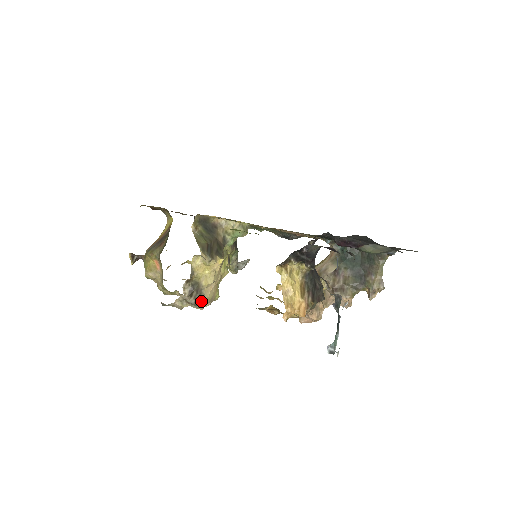
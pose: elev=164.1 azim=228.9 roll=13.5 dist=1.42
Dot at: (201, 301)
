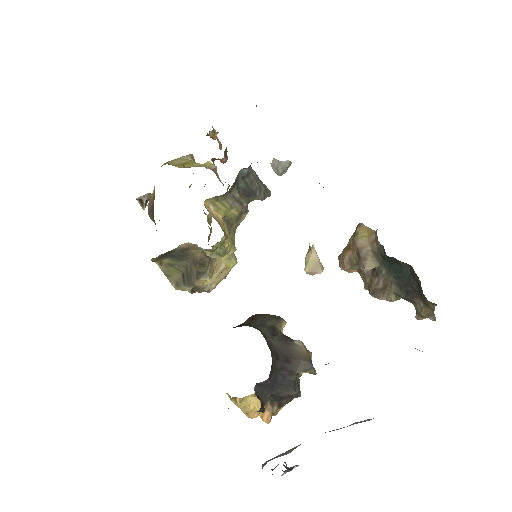
Dot at: (209, 292)
